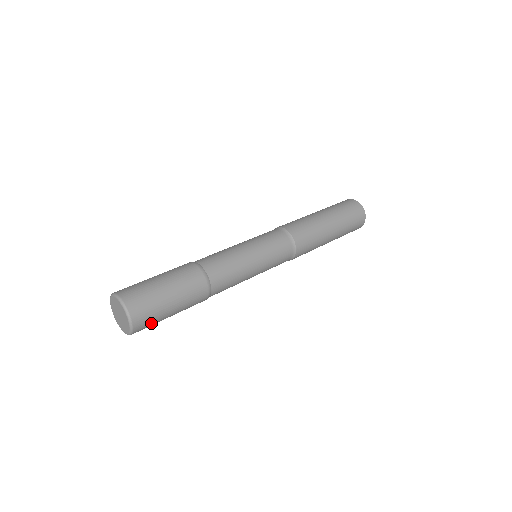
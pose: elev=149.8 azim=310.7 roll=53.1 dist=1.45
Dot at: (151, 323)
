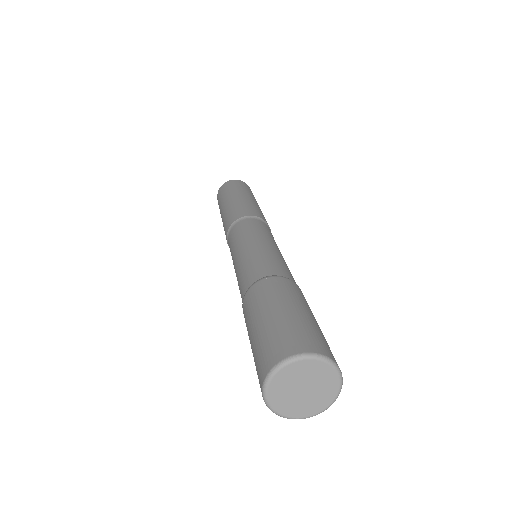
Dot at: occluded
